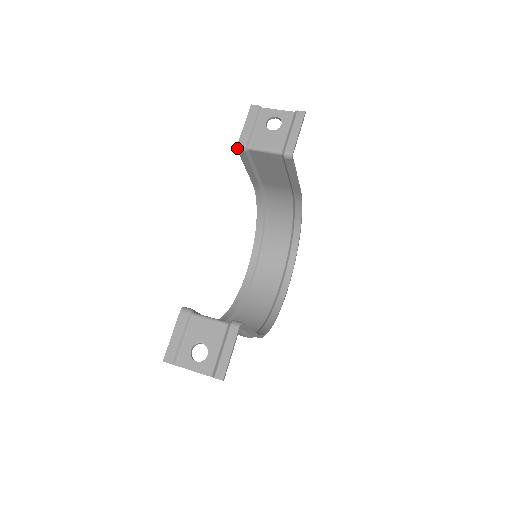
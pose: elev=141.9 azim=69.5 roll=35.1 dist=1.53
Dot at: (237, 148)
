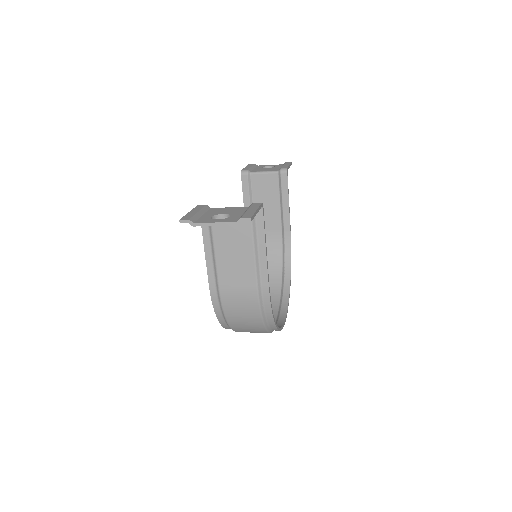
Dot at: (241, 172)
